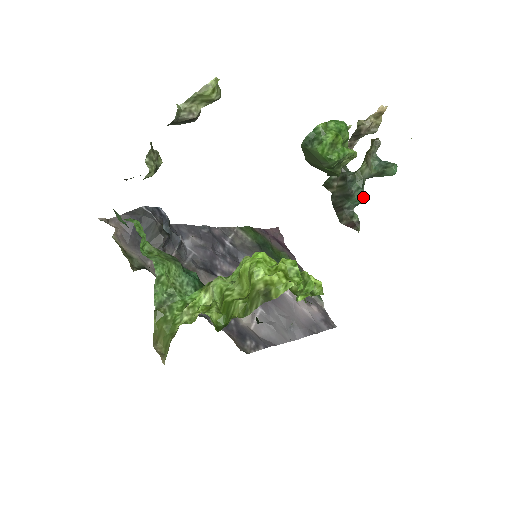
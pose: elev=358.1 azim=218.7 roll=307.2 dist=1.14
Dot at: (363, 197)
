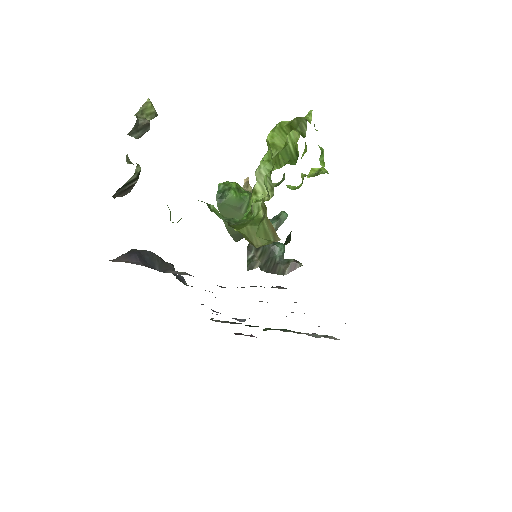
Dot at: (283, 244)
